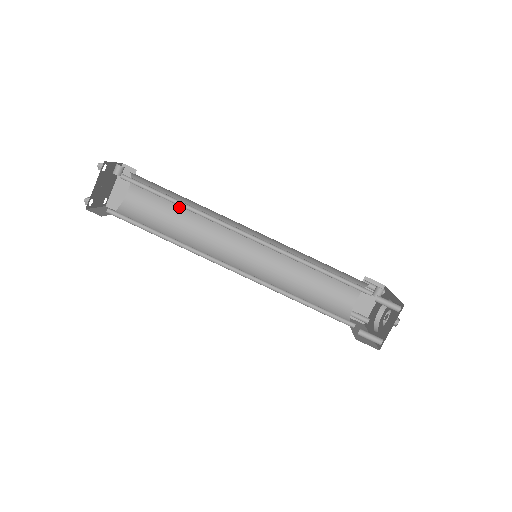
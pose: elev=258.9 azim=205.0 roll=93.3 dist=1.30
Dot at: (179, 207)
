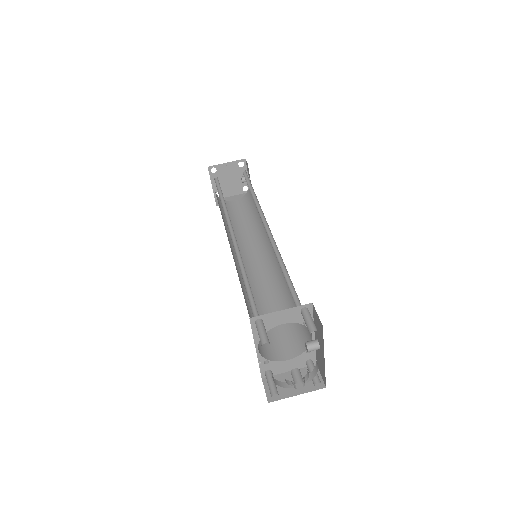
Dot at: (249, 221)
